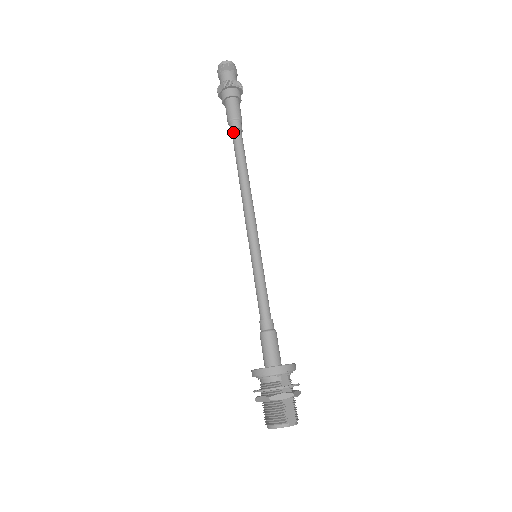
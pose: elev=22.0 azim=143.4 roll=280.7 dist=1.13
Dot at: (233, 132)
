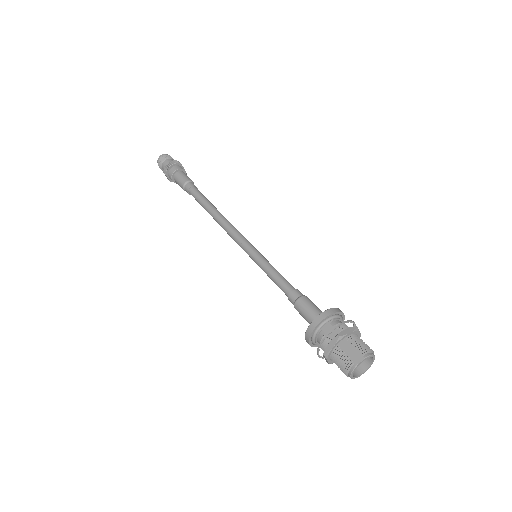
Dot at: (190, 194)
